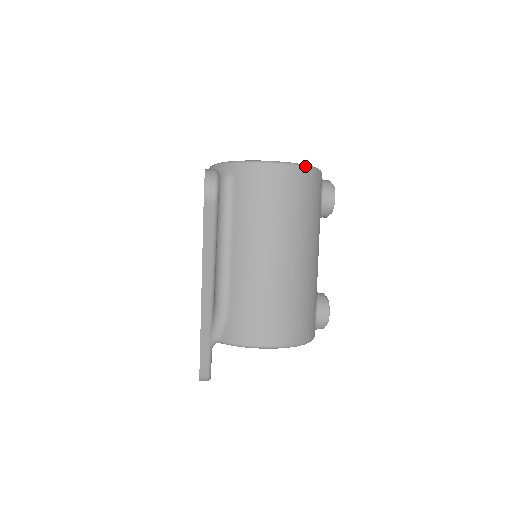
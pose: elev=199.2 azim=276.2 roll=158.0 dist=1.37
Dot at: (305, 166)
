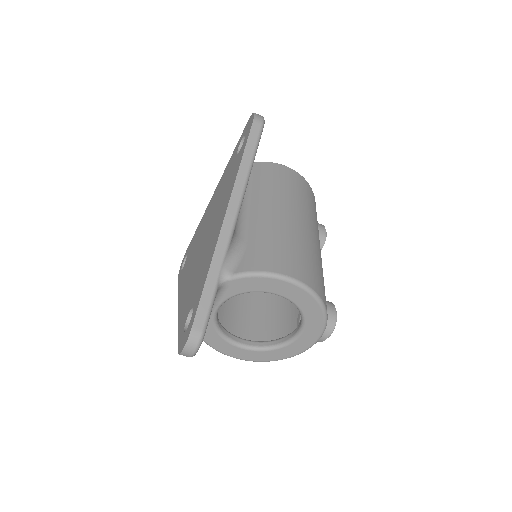
Dot at: occluded
